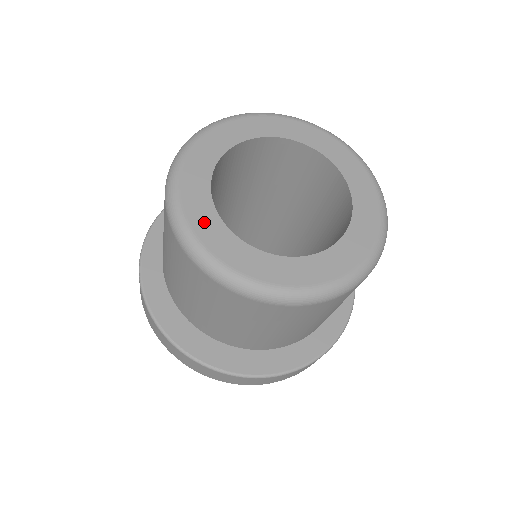
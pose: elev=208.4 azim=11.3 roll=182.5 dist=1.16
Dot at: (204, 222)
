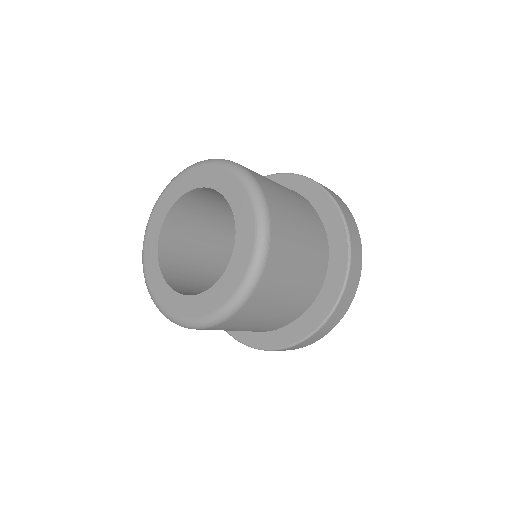
Dot at: (155, 223)
